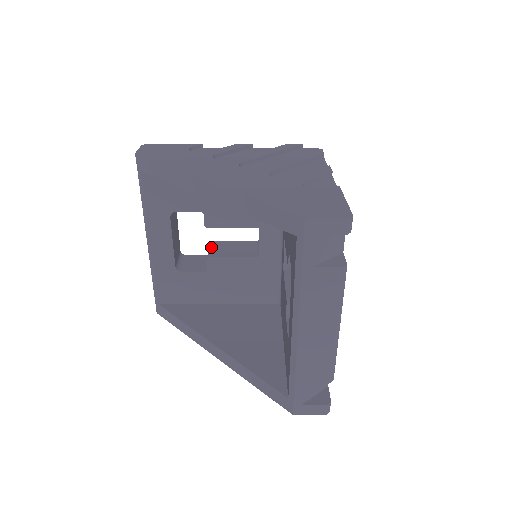
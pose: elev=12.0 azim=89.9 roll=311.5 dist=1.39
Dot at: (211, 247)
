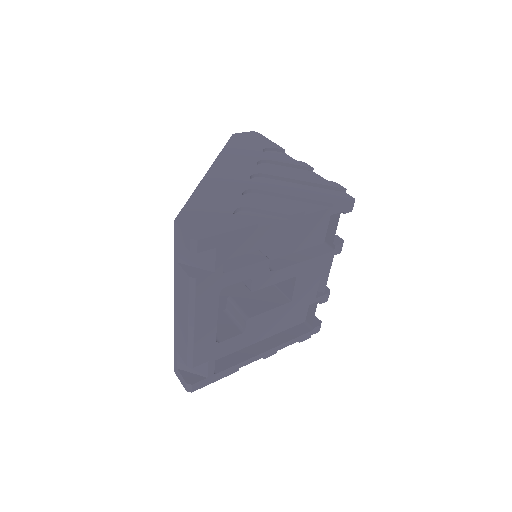
Dot at: occluded
